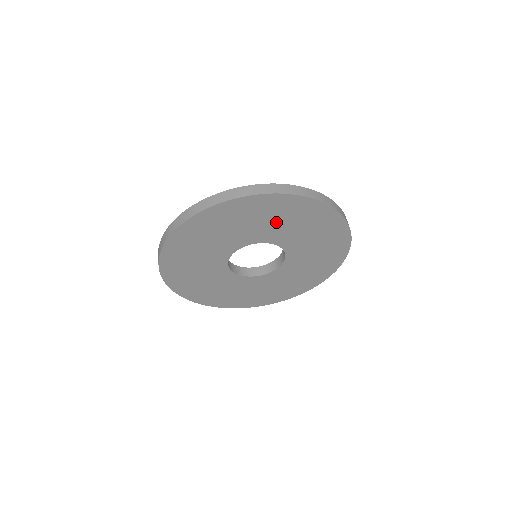
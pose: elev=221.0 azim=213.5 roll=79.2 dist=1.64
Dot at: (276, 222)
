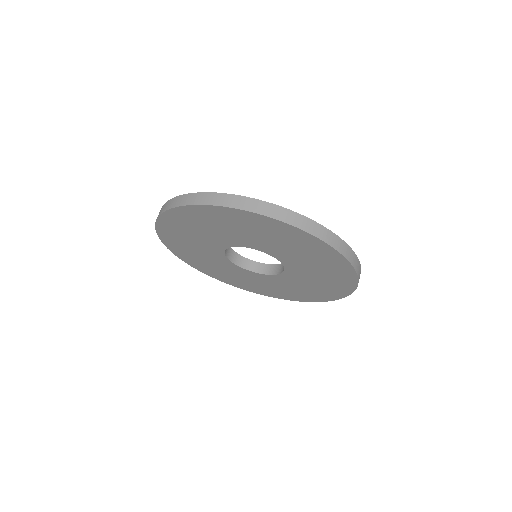
Dot at: (246, 232)
